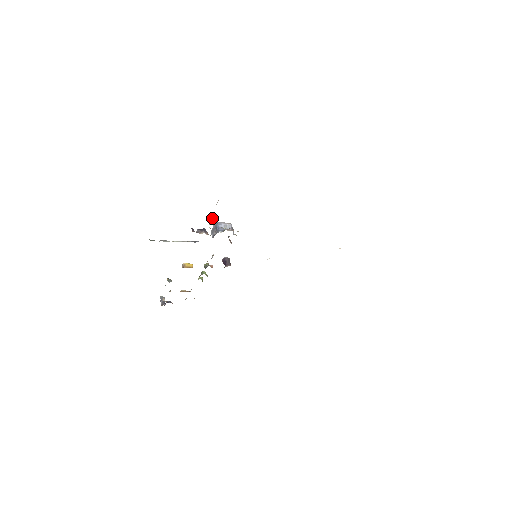
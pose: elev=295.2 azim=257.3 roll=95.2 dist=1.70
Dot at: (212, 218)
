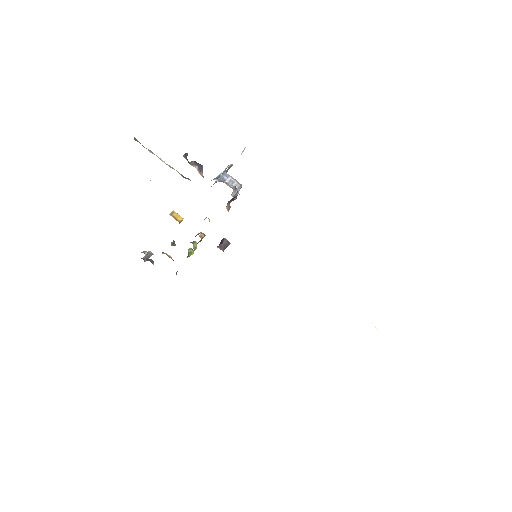
Dot at: (228, 169)
